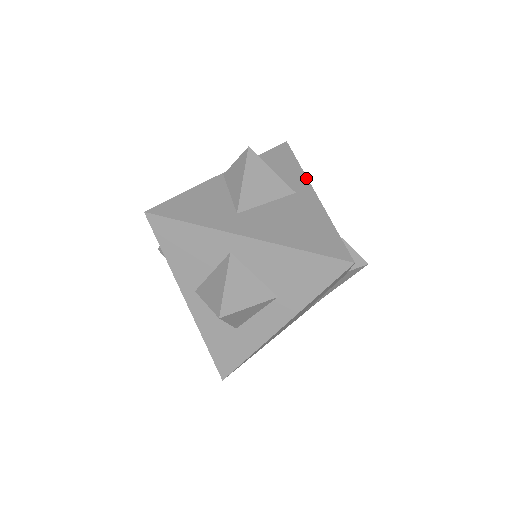
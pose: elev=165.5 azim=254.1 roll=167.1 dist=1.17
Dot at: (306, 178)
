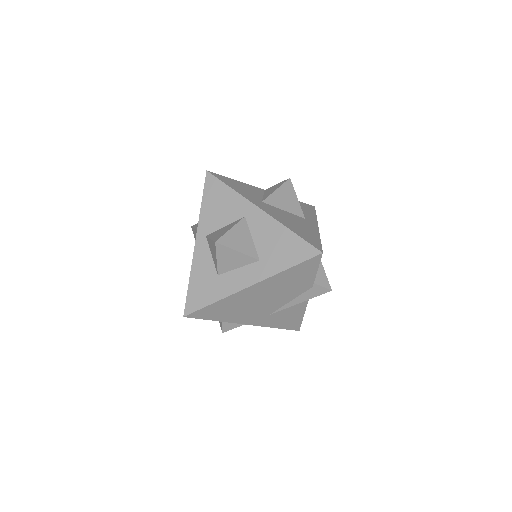
Dot at: (316, 220)
